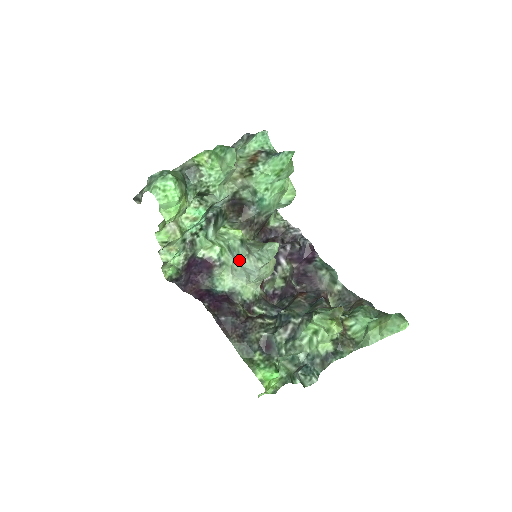
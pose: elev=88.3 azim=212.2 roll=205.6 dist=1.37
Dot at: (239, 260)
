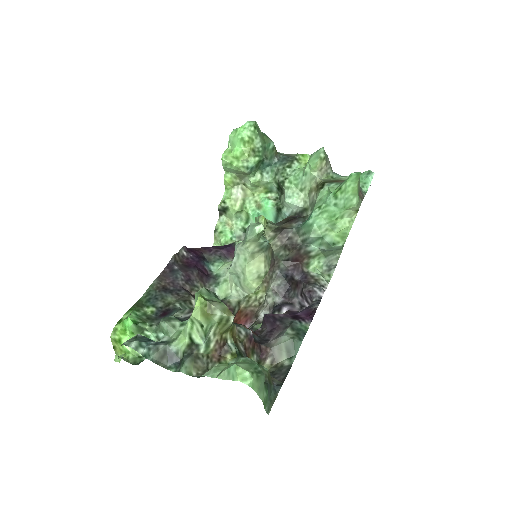
Dot at: occluded
